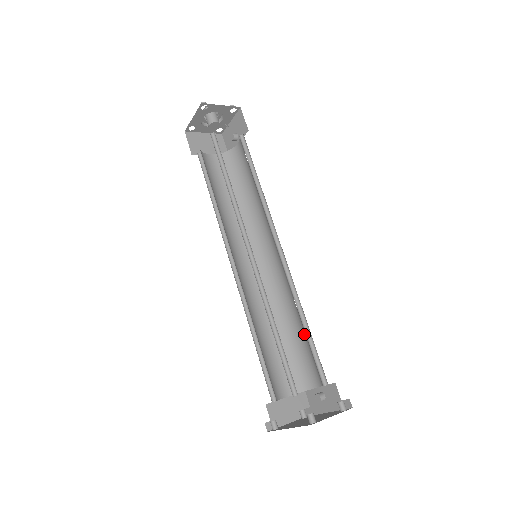
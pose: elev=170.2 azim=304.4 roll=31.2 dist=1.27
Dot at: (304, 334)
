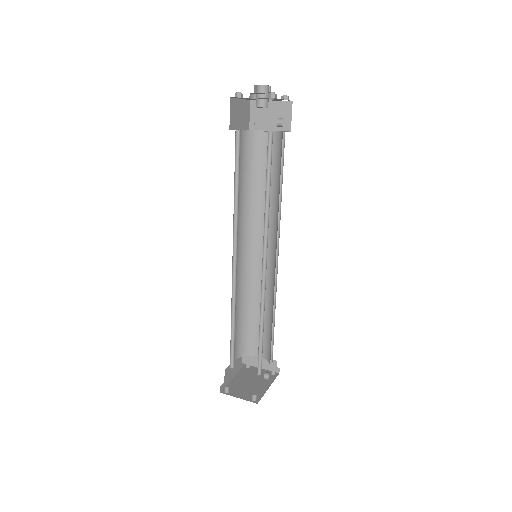
Dot at: occluded
